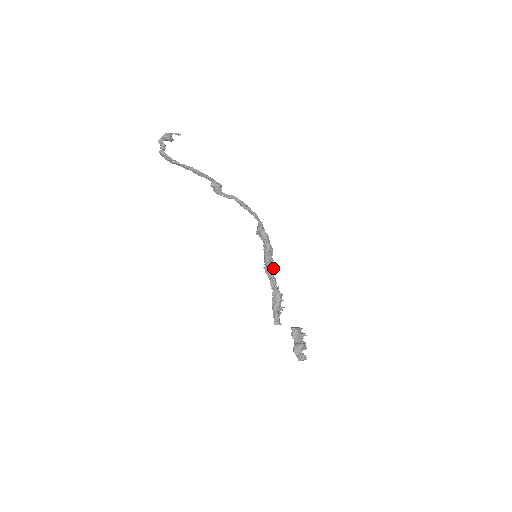
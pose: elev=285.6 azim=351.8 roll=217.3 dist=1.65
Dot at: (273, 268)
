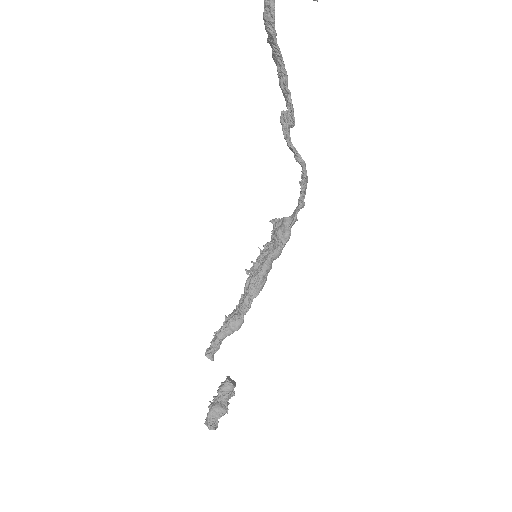
Dot at: occluded
